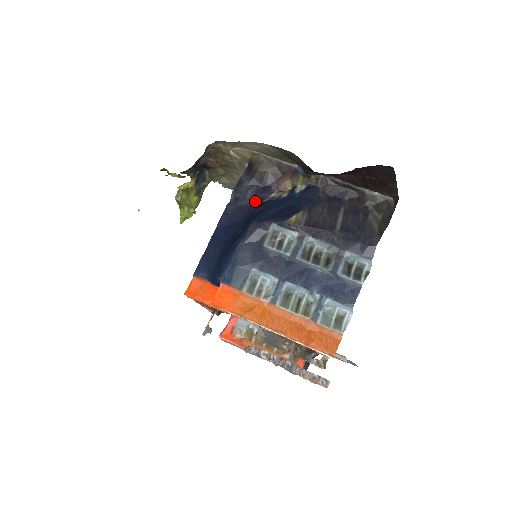
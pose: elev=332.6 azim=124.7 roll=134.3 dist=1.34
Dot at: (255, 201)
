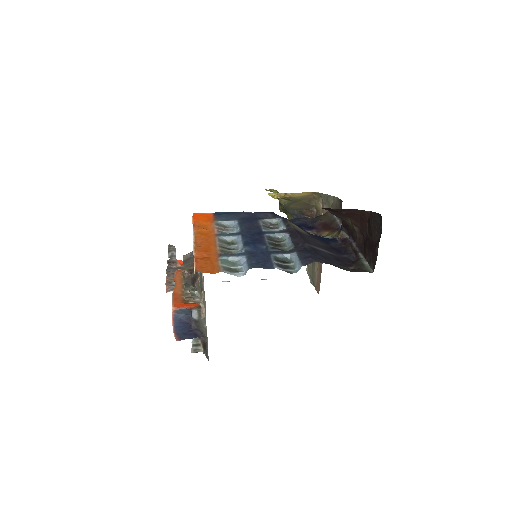
Dot at: occluded
